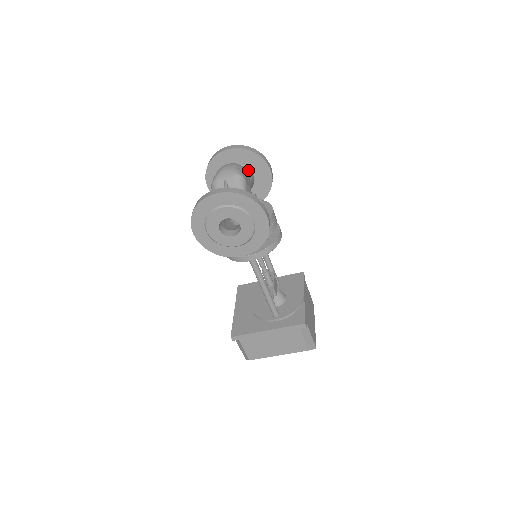
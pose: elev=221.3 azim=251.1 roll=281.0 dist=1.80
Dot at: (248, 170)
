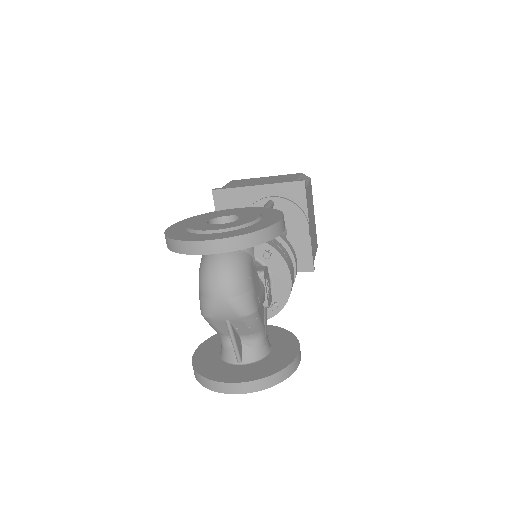
Dot at: occluded
